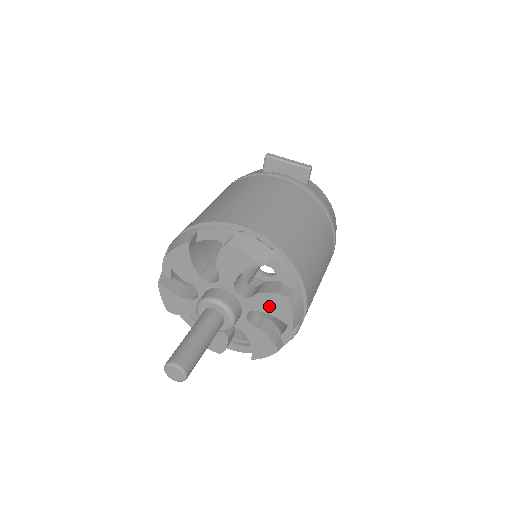
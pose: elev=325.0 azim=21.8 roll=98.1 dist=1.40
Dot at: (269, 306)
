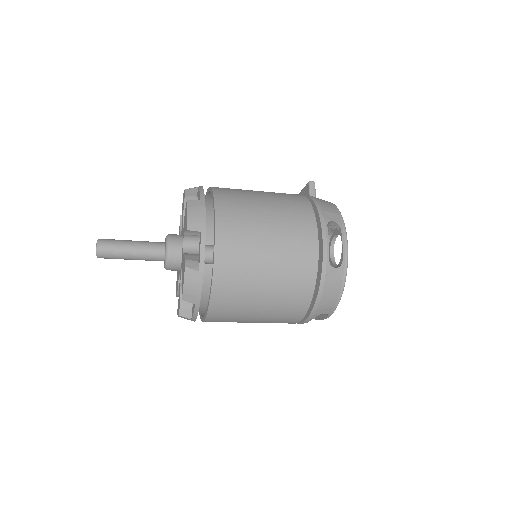
Dot at: occluded
